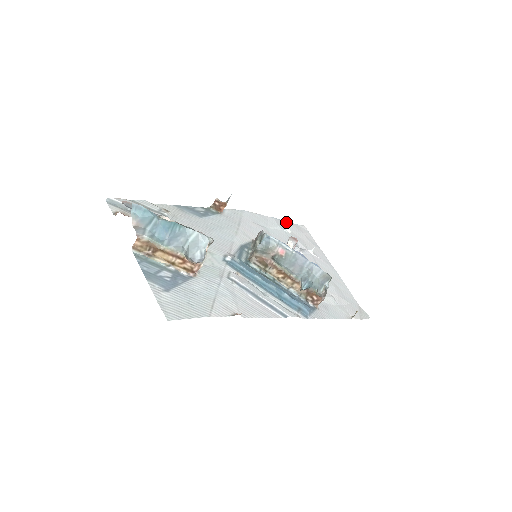
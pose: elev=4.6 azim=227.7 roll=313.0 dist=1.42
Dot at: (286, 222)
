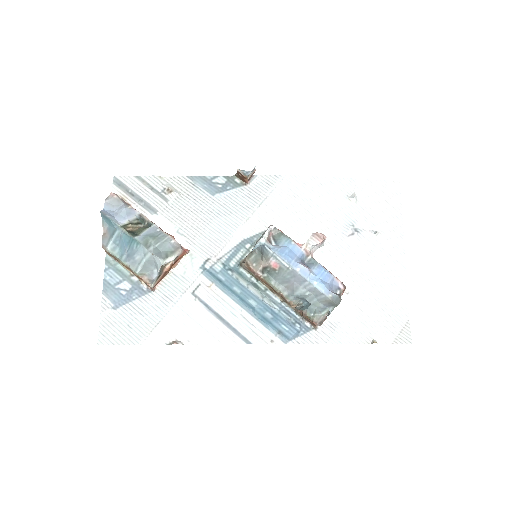
Dot at: (362, 181)
